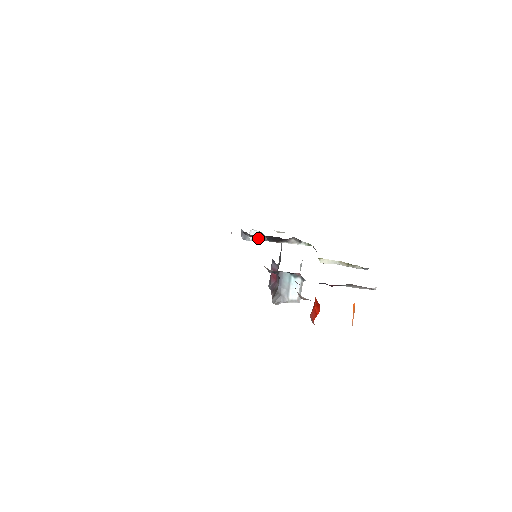
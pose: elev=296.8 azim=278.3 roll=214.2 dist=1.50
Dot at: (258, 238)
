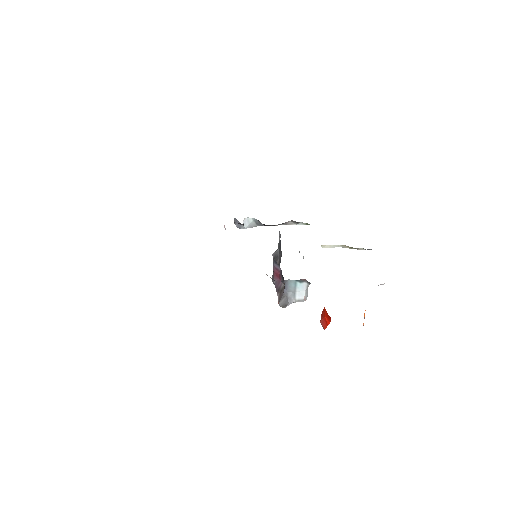
Dot at: (253, 224)
